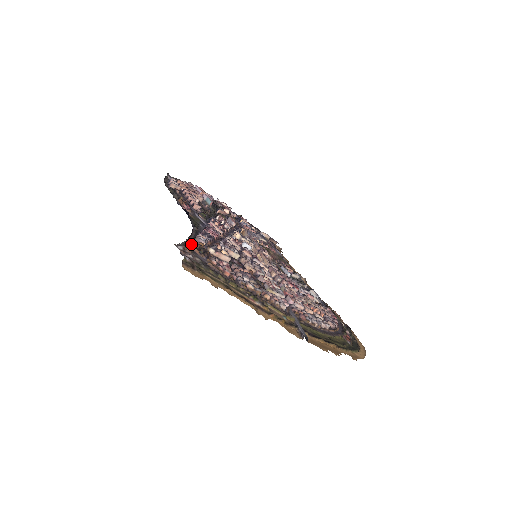
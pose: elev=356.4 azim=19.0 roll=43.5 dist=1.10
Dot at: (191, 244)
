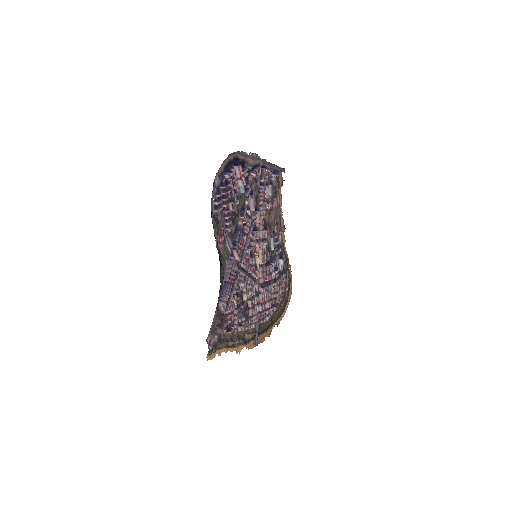
Dot at: (216, 323)
